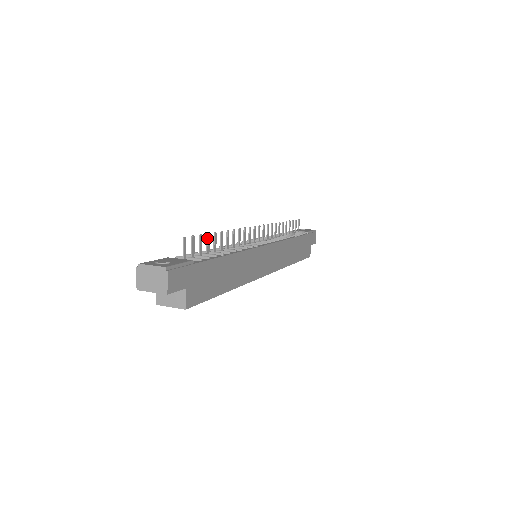
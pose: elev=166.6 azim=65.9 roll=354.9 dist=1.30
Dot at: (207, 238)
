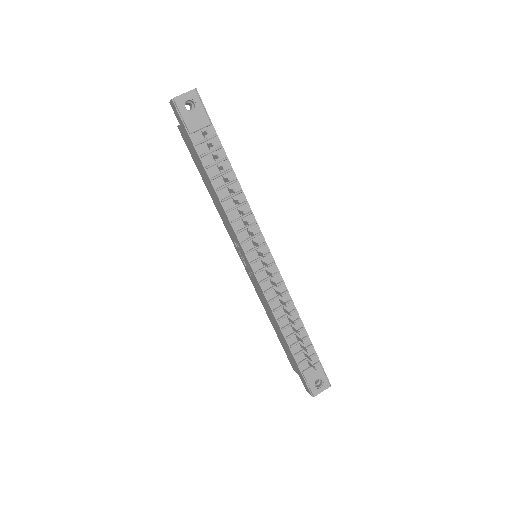
Dot at: (303, 343)
